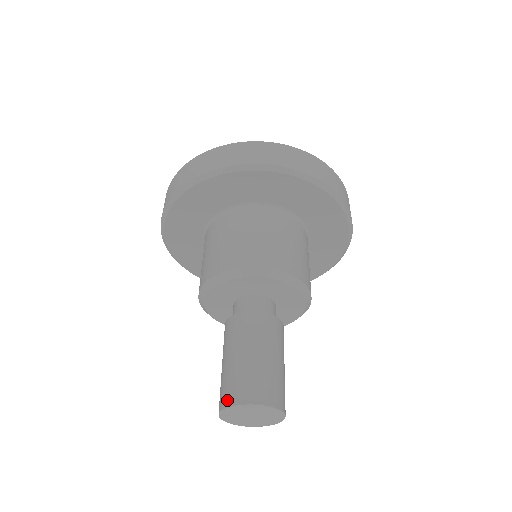
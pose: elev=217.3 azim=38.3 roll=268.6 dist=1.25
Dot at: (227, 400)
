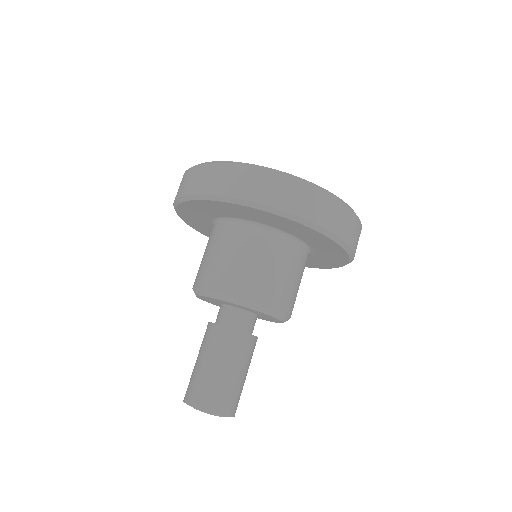
Dot at: (197, 402)
